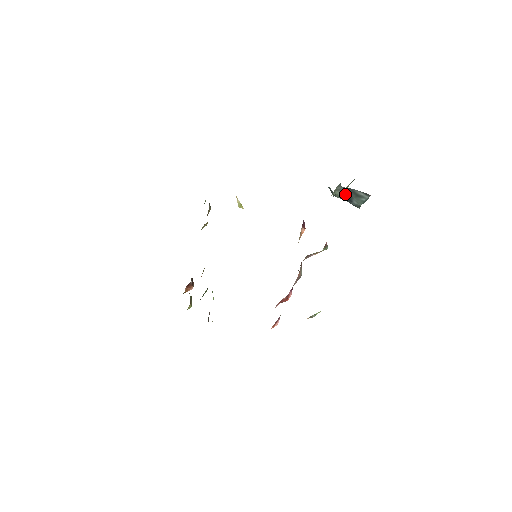
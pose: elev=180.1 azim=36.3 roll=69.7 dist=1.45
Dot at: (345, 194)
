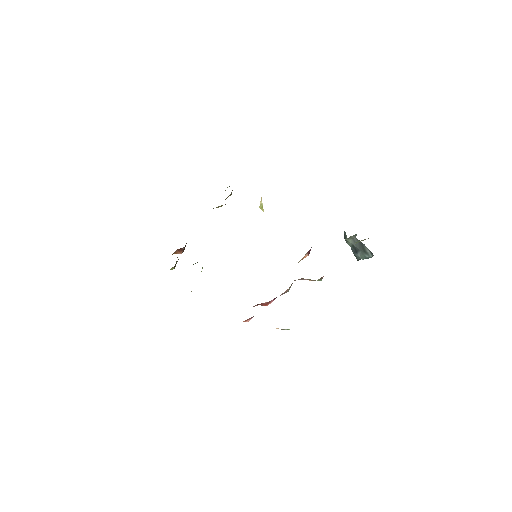
Dot at: (355, 244)
